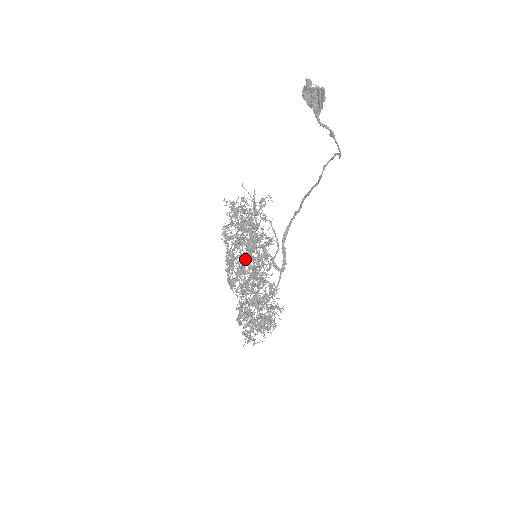
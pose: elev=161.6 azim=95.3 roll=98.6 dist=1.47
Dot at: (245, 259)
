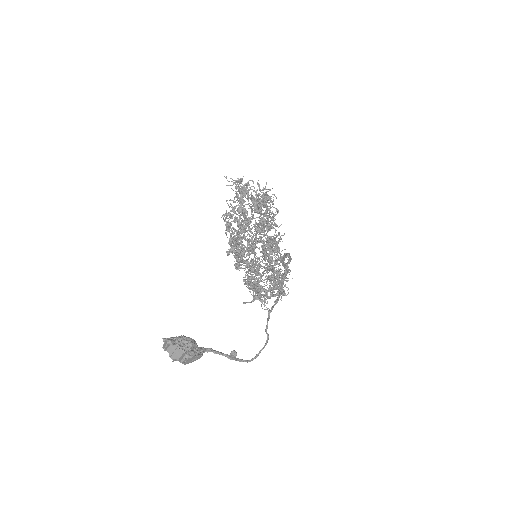
Dot at: occluded
